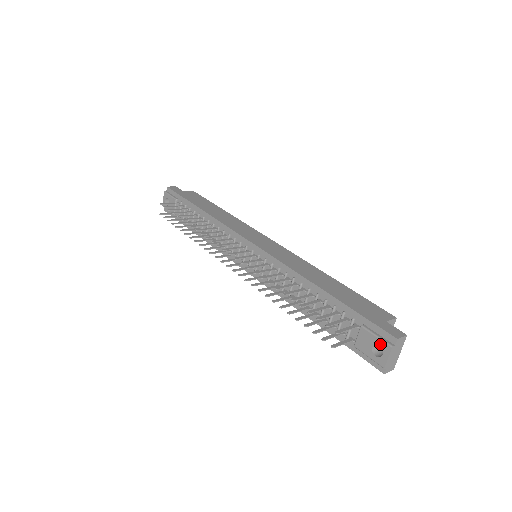
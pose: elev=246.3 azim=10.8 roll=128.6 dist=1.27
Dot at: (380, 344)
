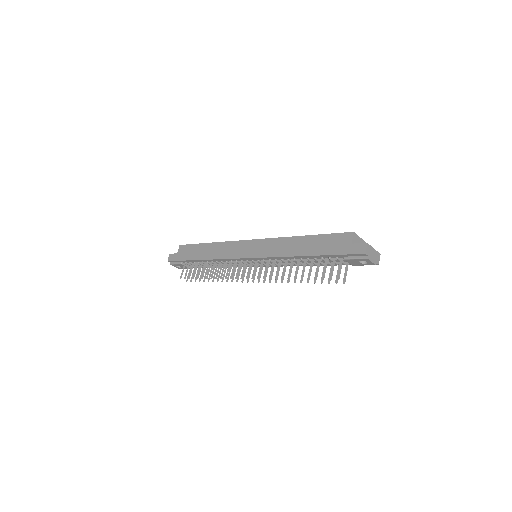
Dot at: occluded
